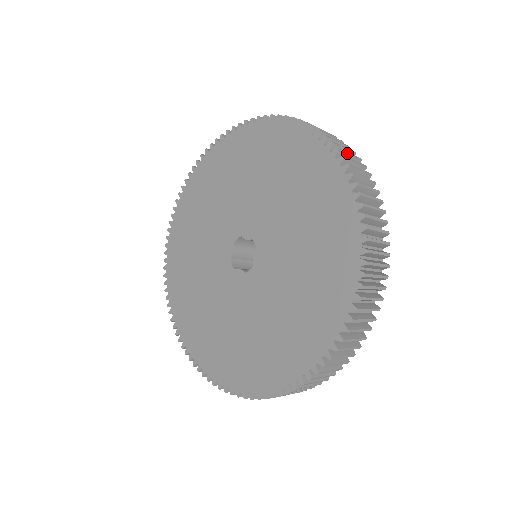
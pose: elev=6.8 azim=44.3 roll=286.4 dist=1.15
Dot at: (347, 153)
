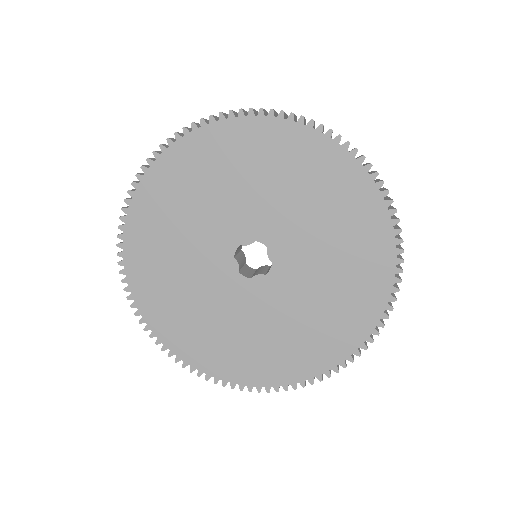
Dot at: occluded
